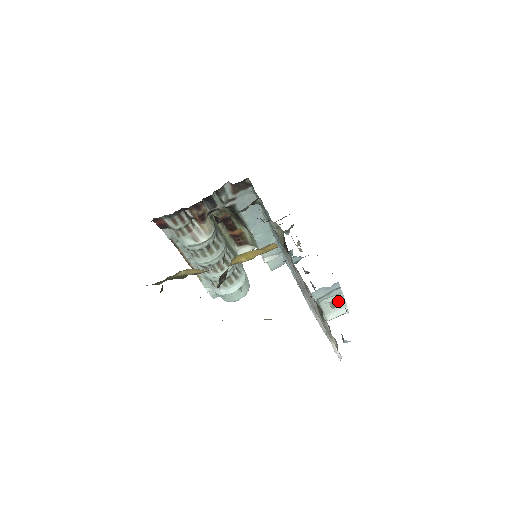
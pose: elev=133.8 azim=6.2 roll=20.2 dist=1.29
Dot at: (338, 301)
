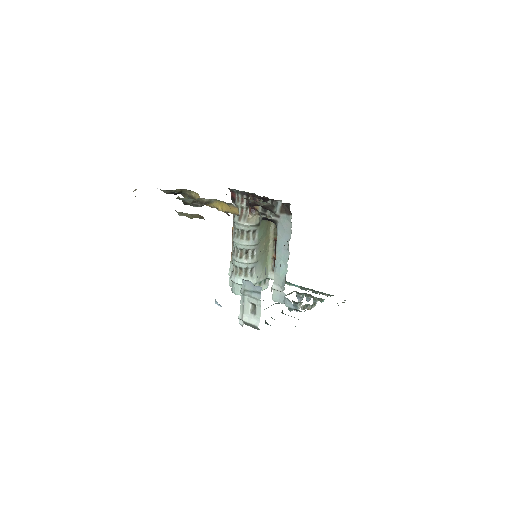
Dot at: (256, 309)
